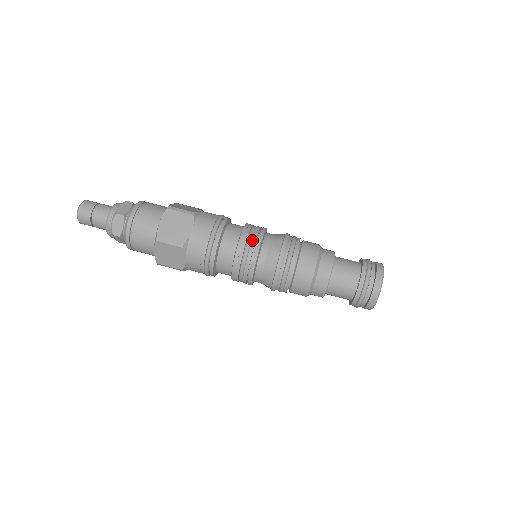
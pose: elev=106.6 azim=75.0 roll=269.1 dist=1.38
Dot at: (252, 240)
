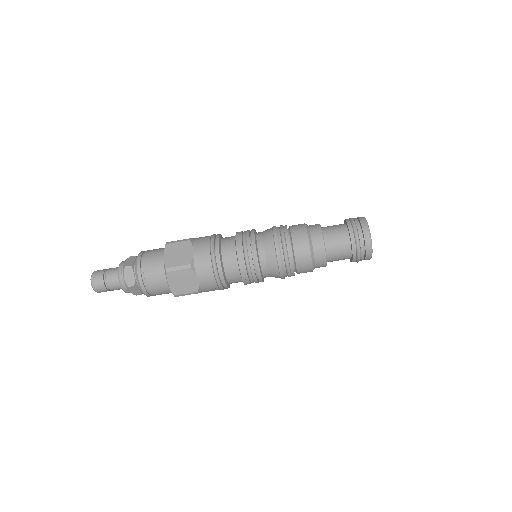
Dot at: (250, 266)
